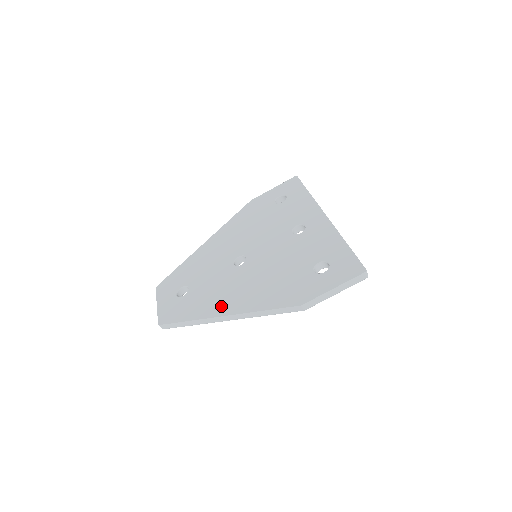
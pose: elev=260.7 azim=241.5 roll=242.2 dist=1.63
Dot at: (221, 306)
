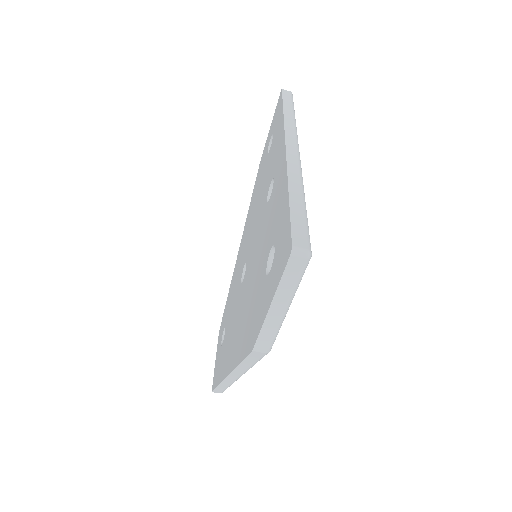
Dot at: (228, 359)
